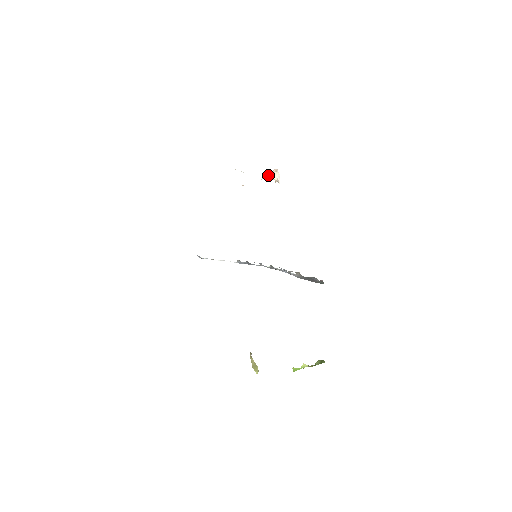
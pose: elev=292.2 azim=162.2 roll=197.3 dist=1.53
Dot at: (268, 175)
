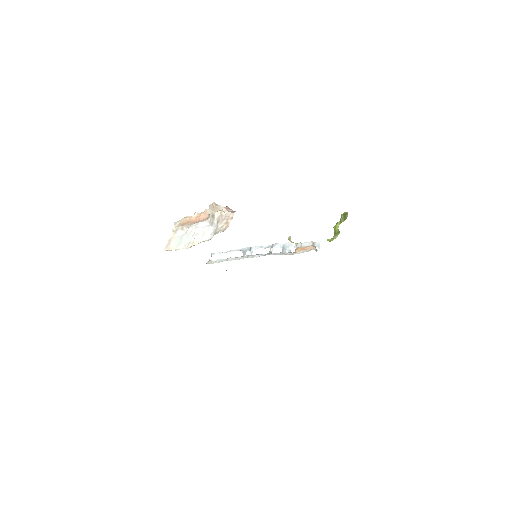
Dot at: (212, 209)
